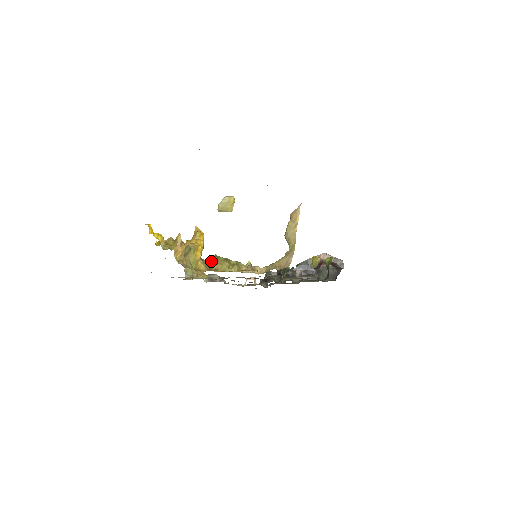
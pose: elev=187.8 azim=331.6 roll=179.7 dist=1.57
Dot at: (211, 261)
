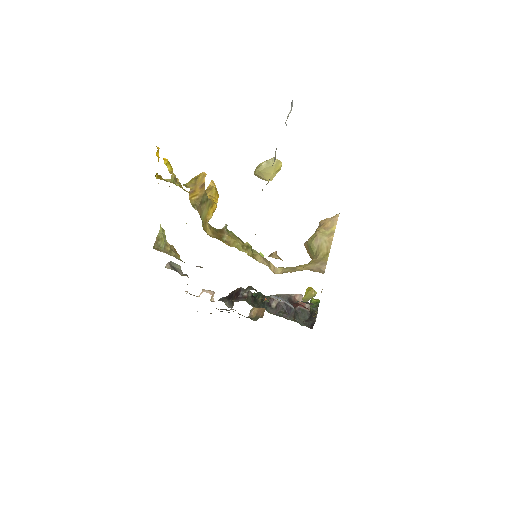
Dot at: (220, 230)
